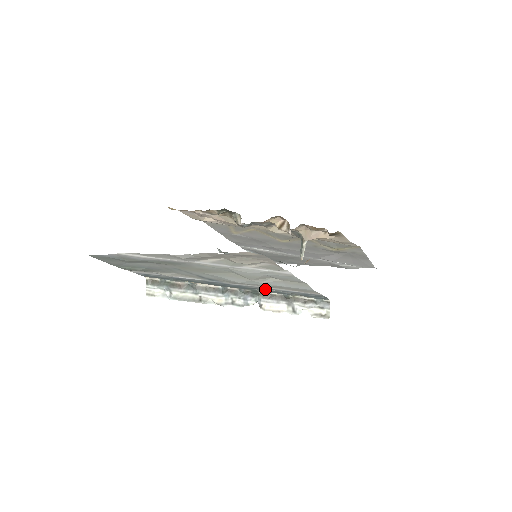
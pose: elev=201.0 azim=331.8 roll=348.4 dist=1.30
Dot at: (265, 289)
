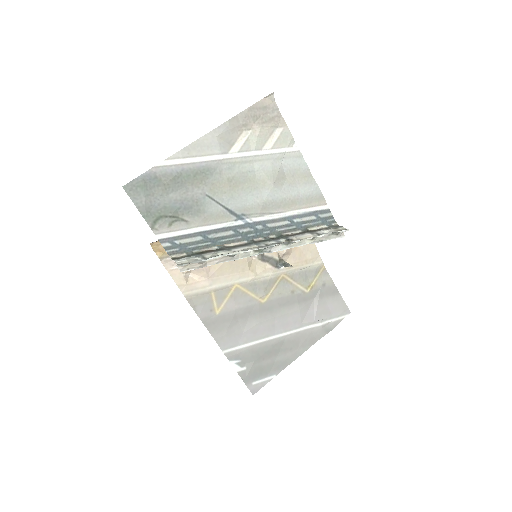
Dot at: (285, 223)
